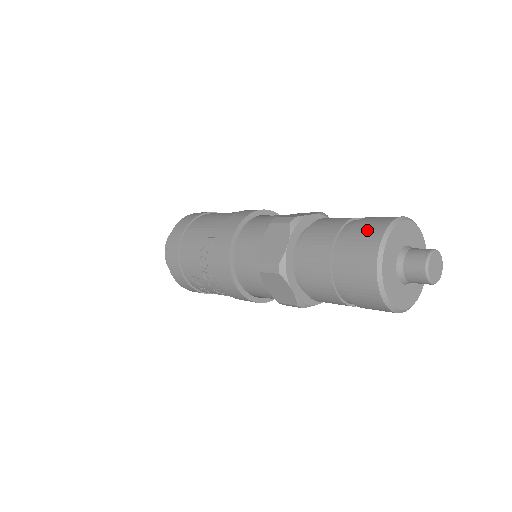
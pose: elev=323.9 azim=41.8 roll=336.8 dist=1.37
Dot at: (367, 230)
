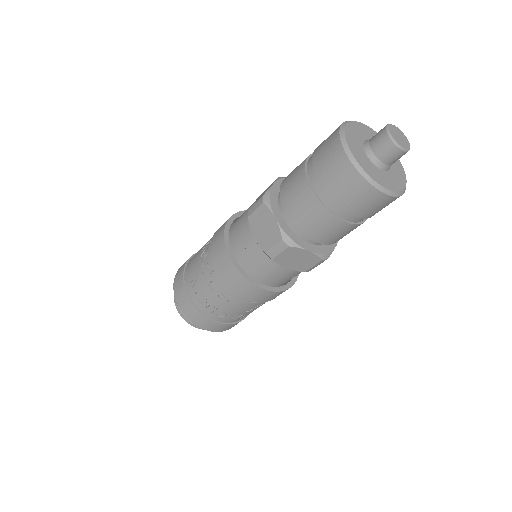
Dot at: occluded
